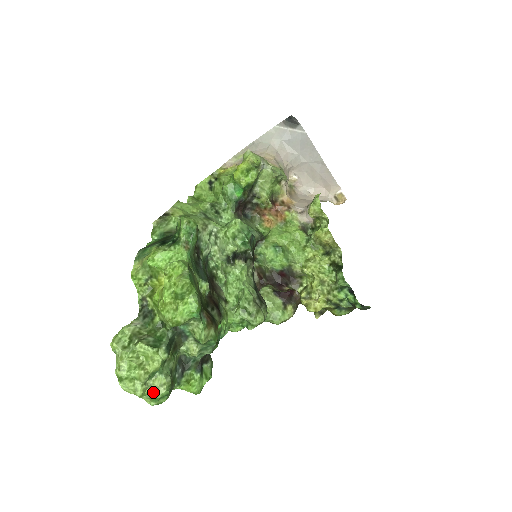
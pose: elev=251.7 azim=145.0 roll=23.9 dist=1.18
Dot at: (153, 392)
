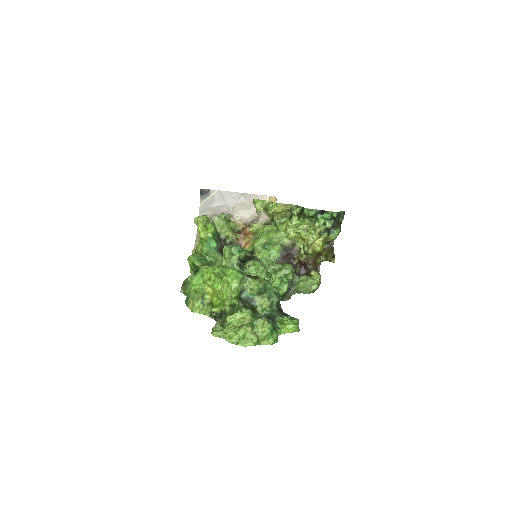
Dot at: (263, 333)
